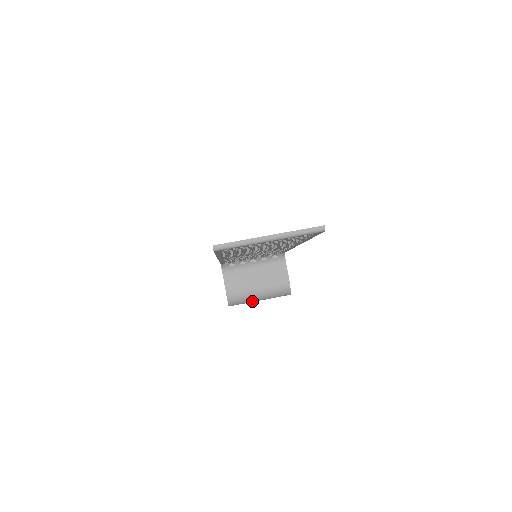
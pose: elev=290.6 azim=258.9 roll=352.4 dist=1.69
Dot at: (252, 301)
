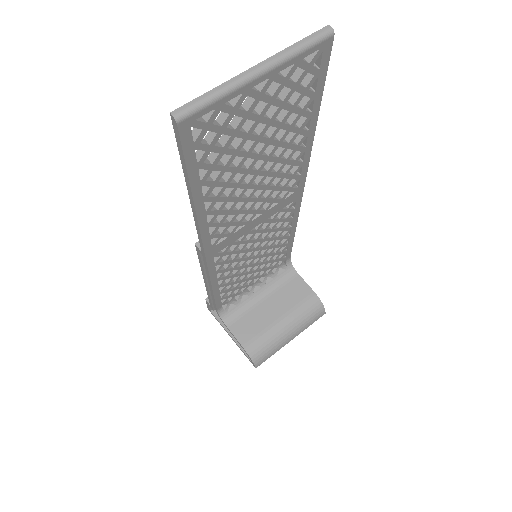
Dot at: (282, 345)
